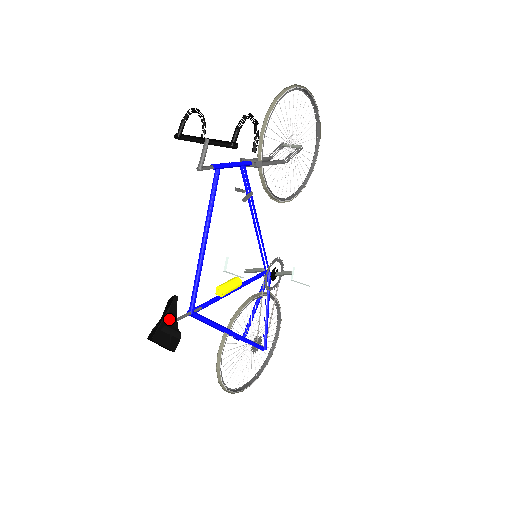
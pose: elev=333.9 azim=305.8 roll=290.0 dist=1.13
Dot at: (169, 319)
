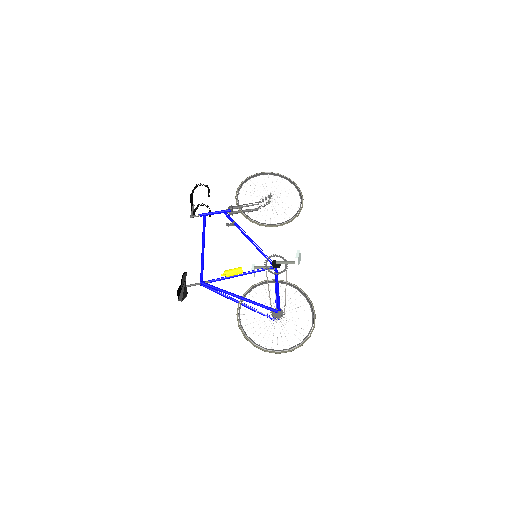
Dot at: occluded
